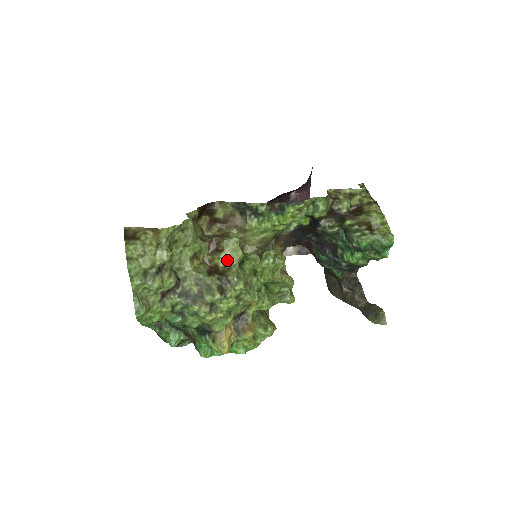
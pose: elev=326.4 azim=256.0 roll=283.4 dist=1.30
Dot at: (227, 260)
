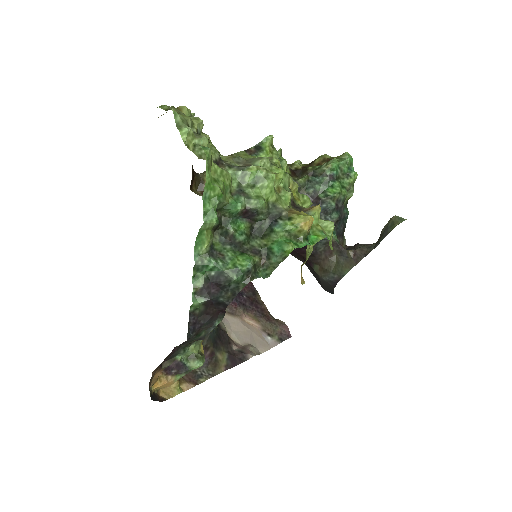
Dot at: occluded
